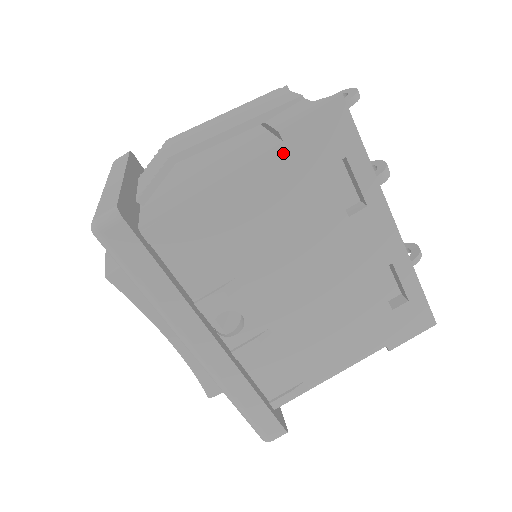
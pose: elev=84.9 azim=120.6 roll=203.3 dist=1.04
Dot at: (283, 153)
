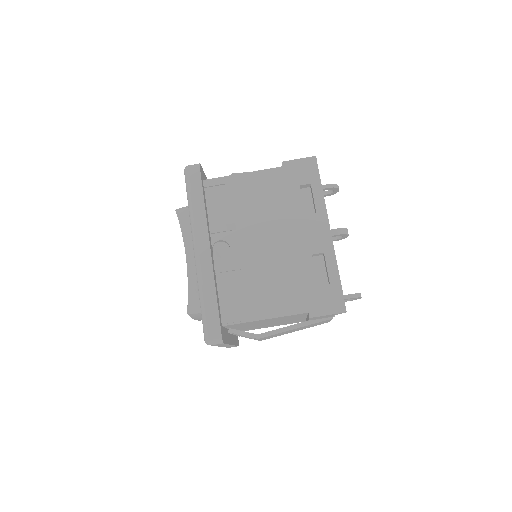
Dot at: (281, 171)
